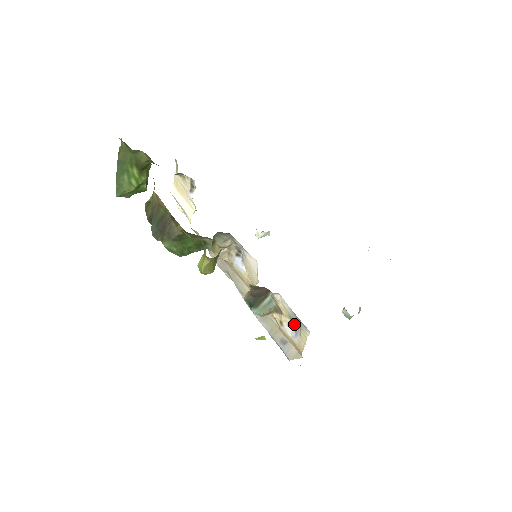
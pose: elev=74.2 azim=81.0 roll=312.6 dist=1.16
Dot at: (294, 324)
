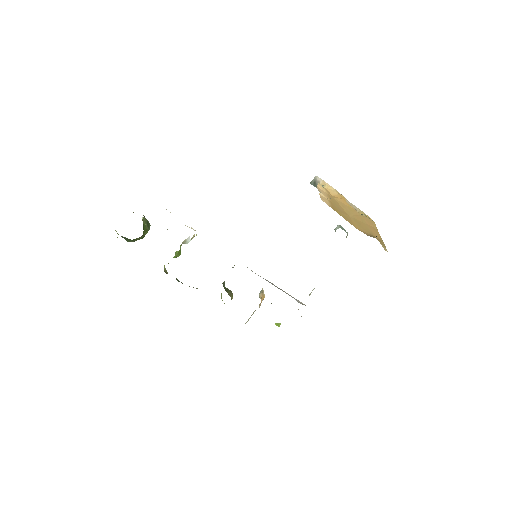
Dot at: occluded
